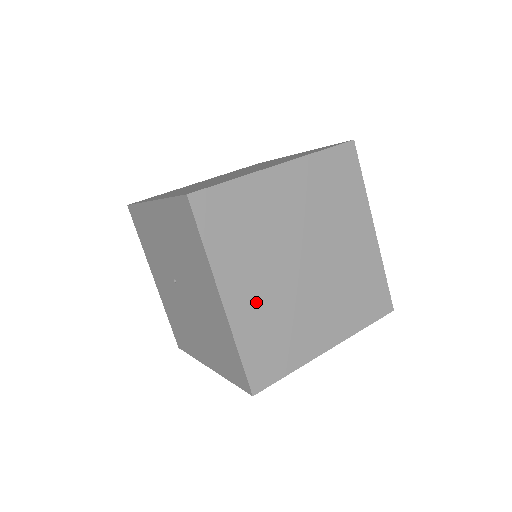
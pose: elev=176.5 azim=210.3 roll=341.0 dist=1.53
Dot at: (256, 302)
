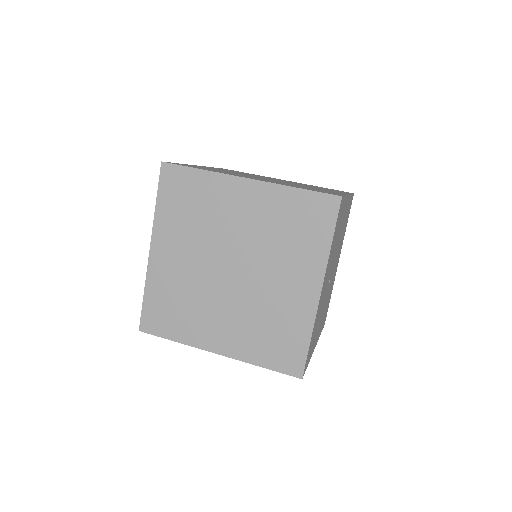
Dot at: (174, 269)
